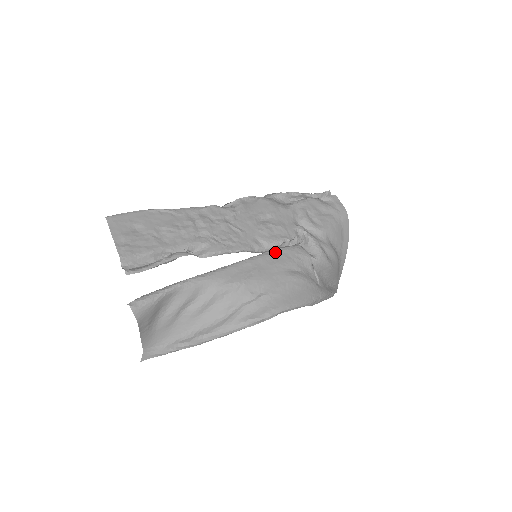
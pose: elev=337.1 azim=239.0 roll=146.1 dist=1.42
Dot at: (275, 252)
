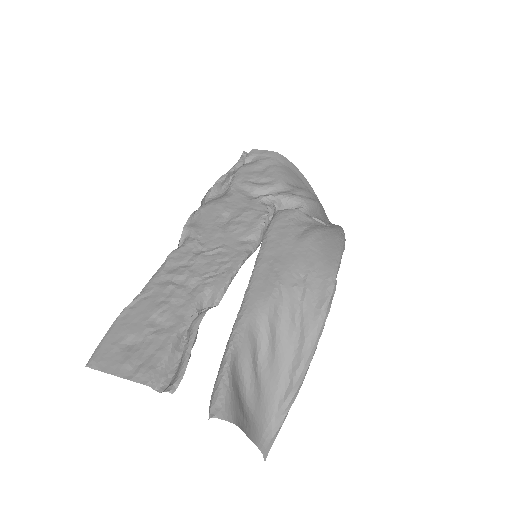
Dot at: (269, 234)
